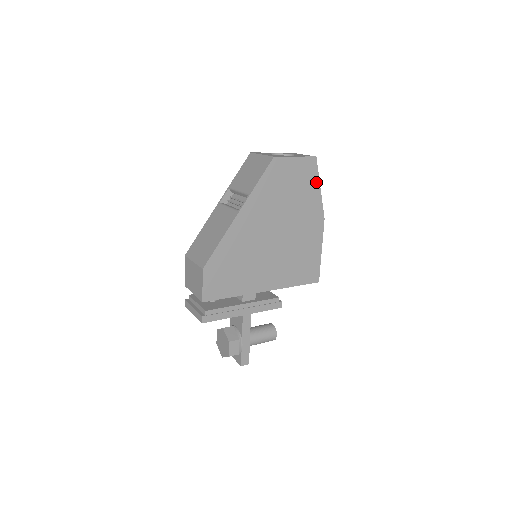
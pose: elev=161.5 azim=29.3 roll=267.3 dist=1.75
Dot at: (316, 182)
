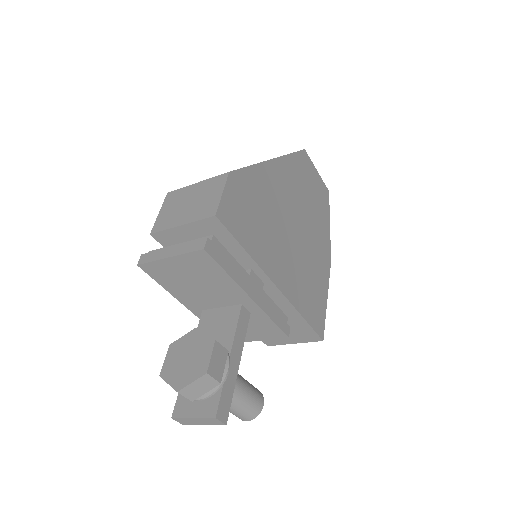
Dot at: (327, 214)
